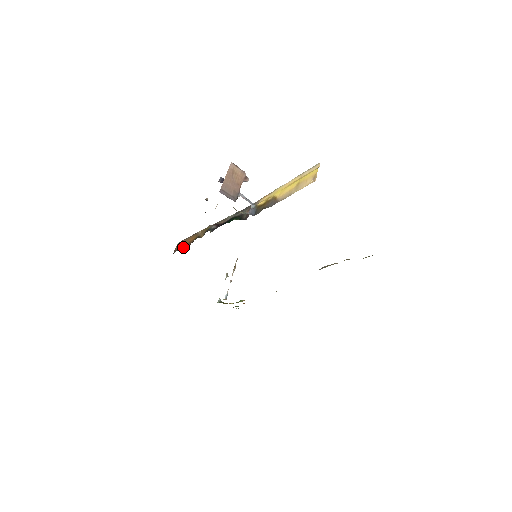
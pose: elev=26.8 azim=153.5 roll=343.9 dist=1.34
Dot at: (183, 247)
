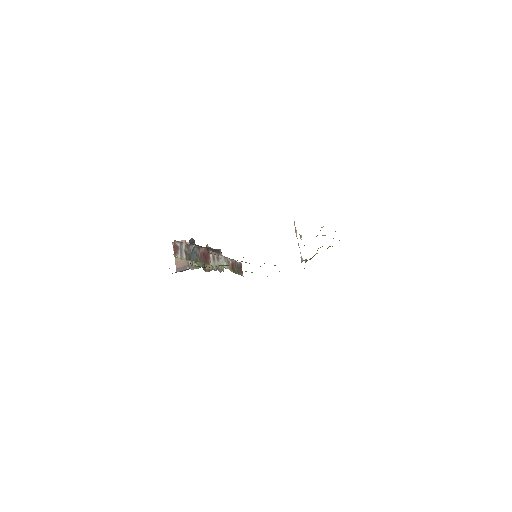
Dot at: occluded
